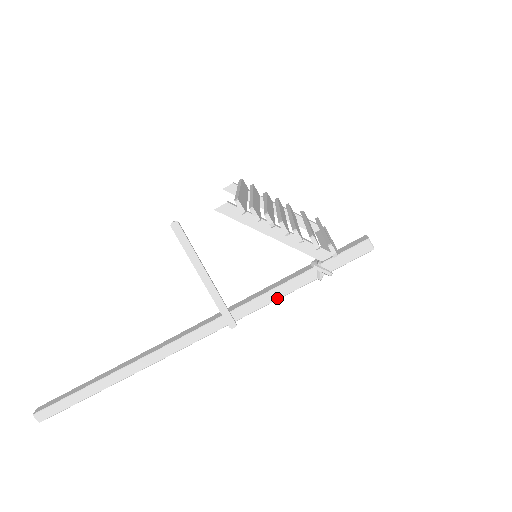
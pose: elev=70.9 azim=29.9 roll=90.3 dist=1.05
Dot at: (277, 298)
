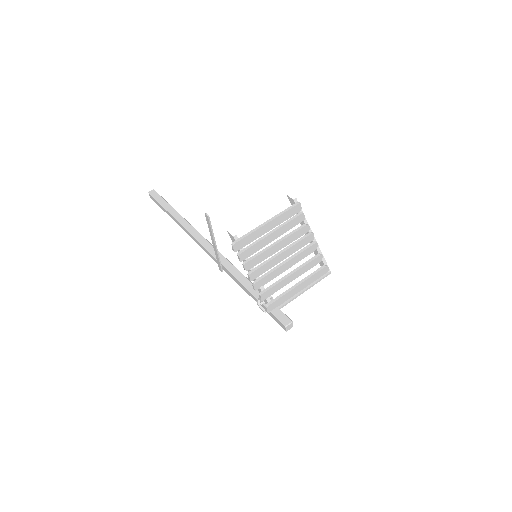
Dot at: (241, 287)
